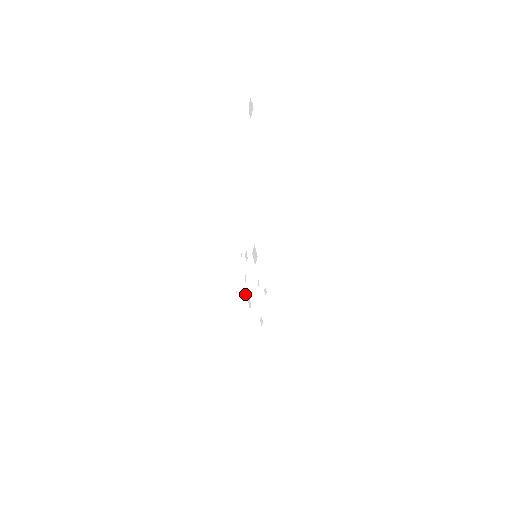
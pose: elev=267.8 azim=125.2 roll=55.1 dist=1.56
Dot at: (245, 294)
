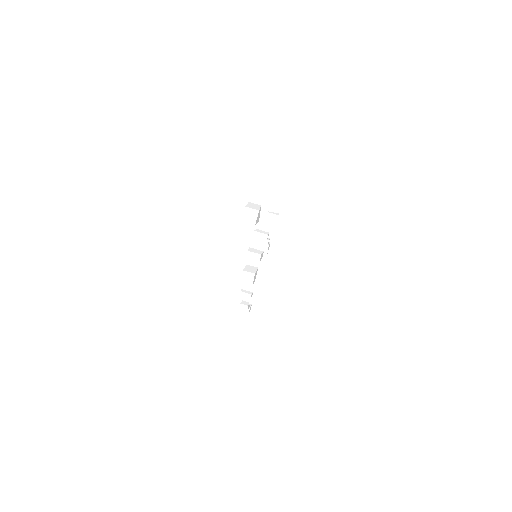
Dot at: (274, 218)
